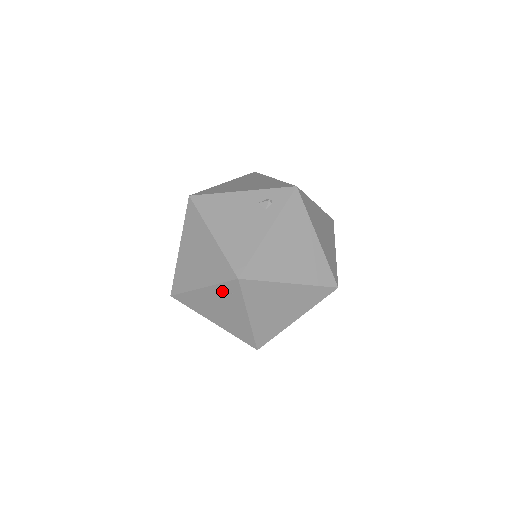
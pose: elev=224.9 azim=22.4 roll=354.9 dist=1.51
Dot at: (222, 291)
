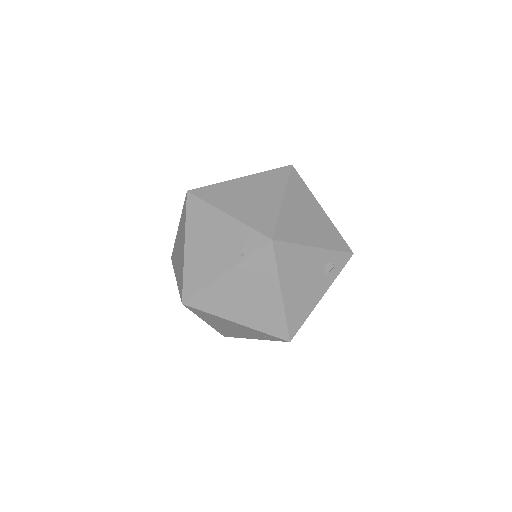
Dot at: (257, 333)
